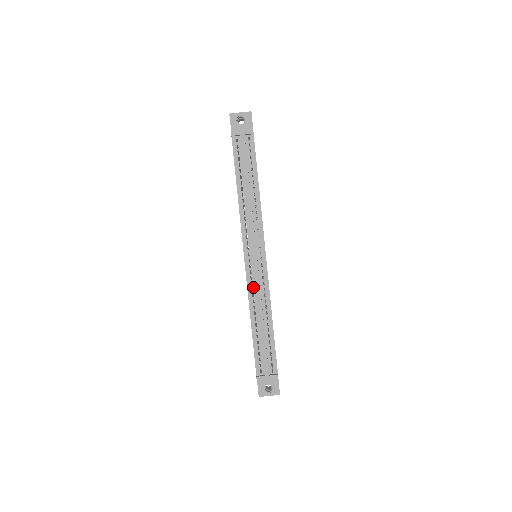
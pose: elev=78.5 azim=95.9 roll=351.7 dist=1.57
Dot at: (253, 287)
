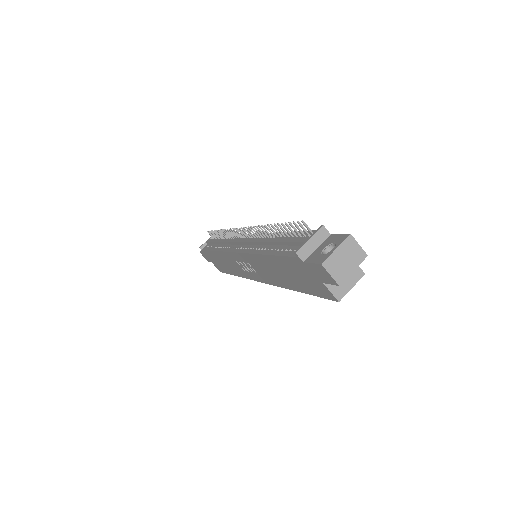
Dot at: (251, 248)
